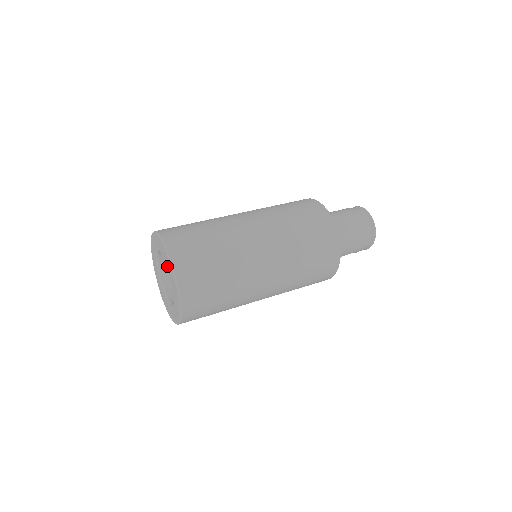
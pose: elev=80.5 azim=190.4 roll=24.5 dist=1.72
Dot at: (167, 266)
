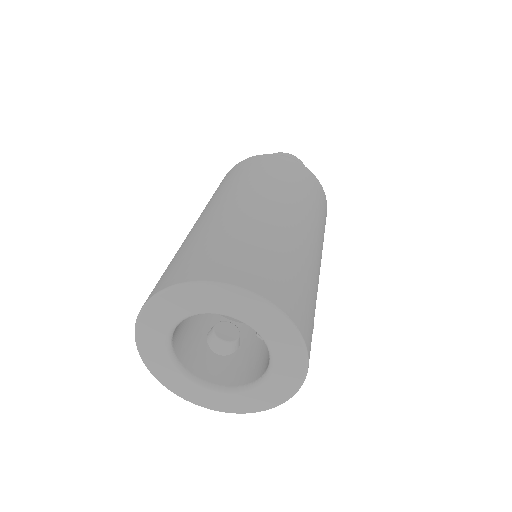
Dot at: (203, 309)
